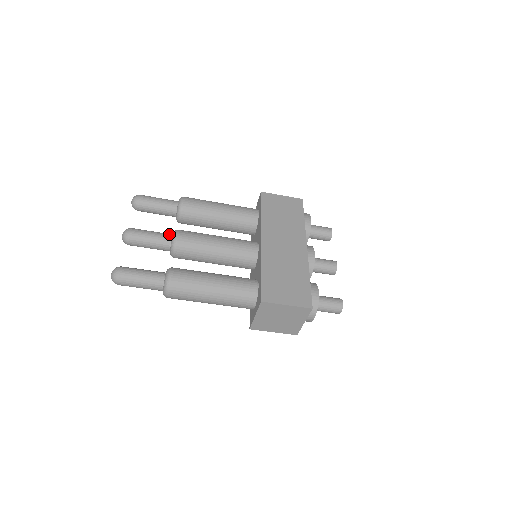
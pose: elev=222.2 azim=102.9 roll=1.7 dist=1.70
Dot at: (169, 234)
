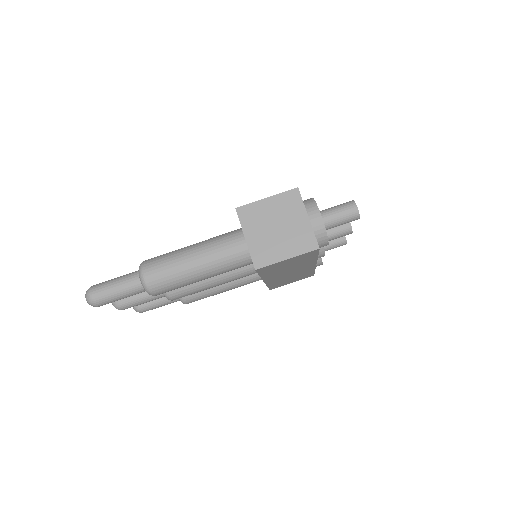
Dot at: occluded
